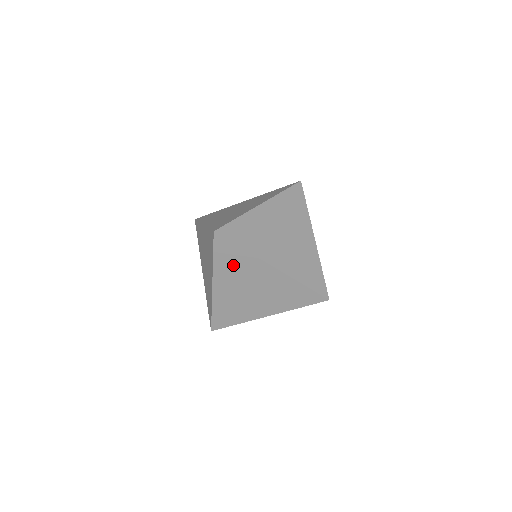
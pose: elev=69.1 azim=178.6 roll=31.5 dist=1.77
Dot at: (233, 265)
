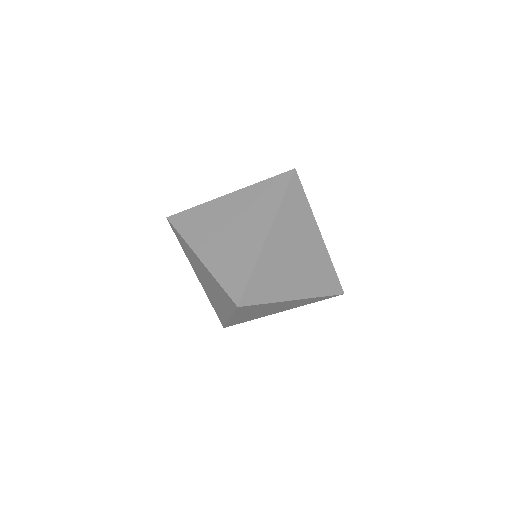
Dot at: (254, 309)
